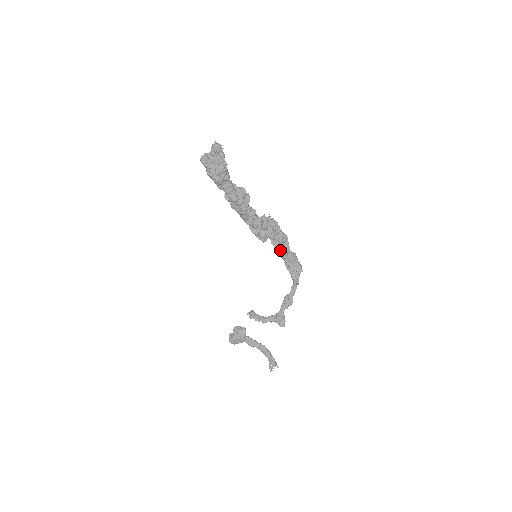
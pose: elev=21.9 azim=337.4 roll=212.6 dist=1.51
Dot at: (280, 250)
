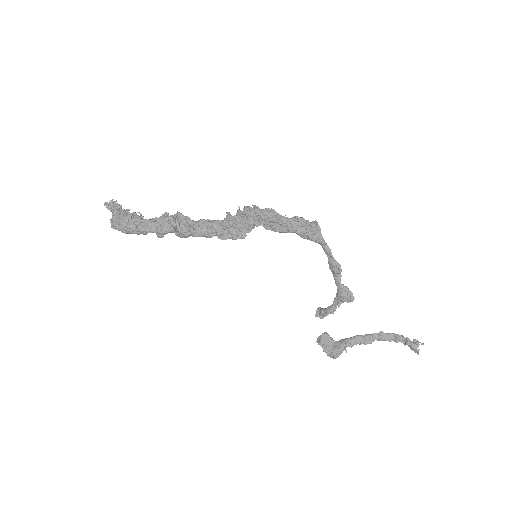
Dot at: (277, 228)
